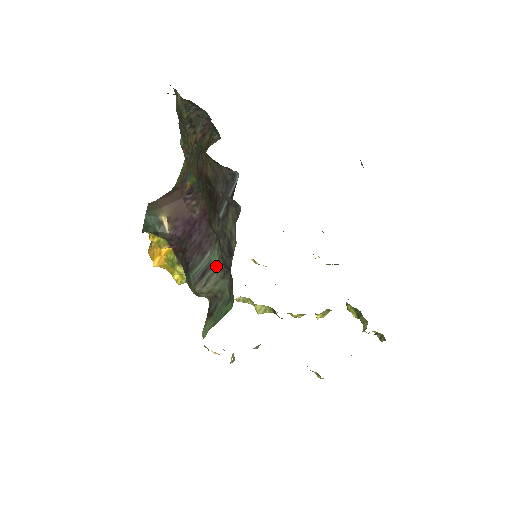
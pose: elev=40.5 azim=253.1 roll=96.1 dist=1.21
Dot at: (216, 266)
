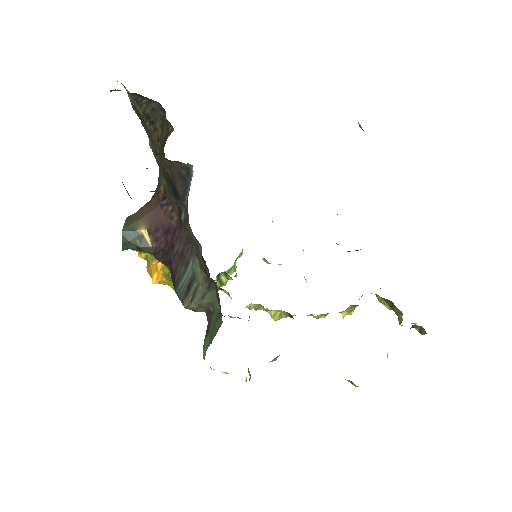
Dot at: (199, 276)
